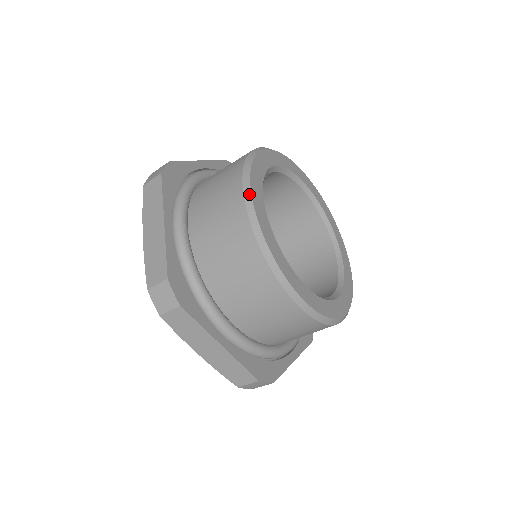
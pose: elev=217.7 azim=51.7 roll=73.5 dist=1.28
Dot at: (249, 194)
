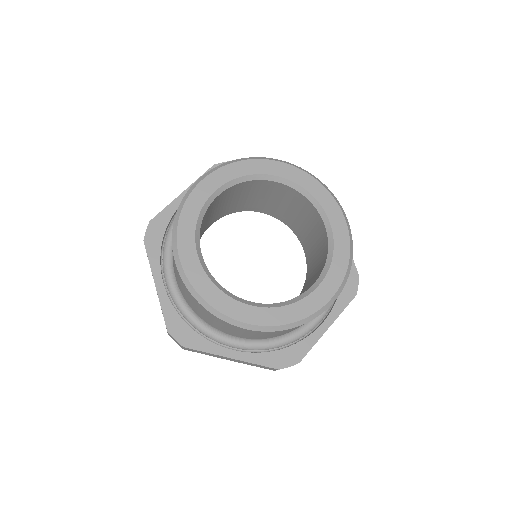
Dot at: (178, 258)
